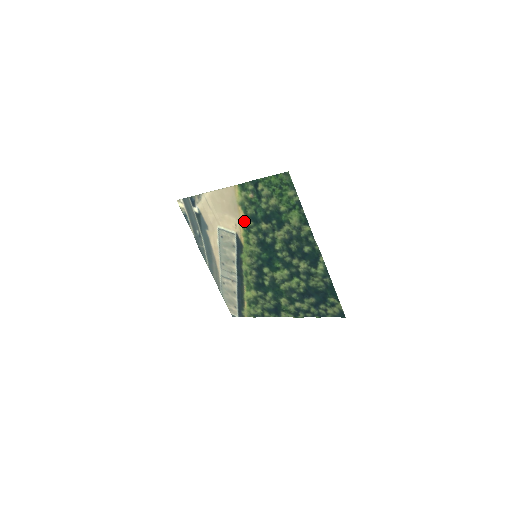
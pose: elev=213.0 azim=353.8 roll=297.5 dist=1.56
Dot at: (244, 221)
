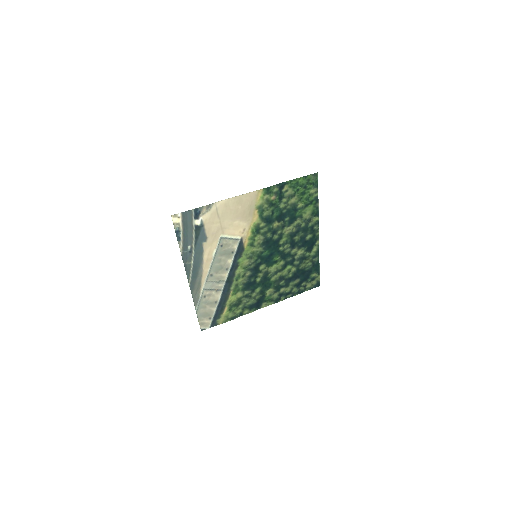
Dot at: (256, 224)
